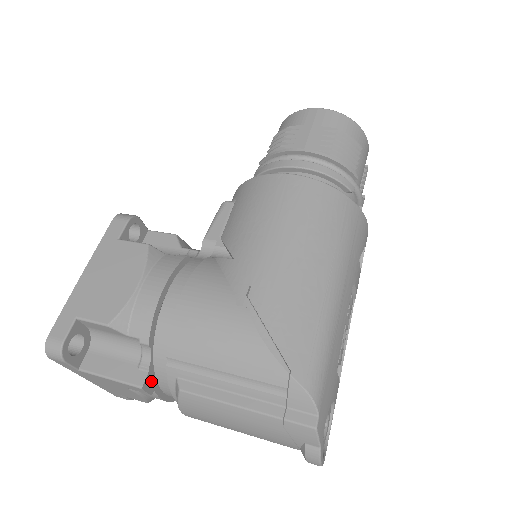
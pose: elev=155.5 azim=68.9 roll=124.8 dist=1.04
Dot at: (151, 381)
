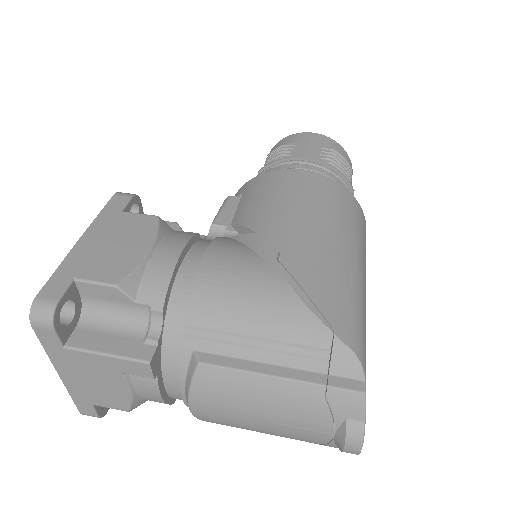
Dot at: (157, 360)
